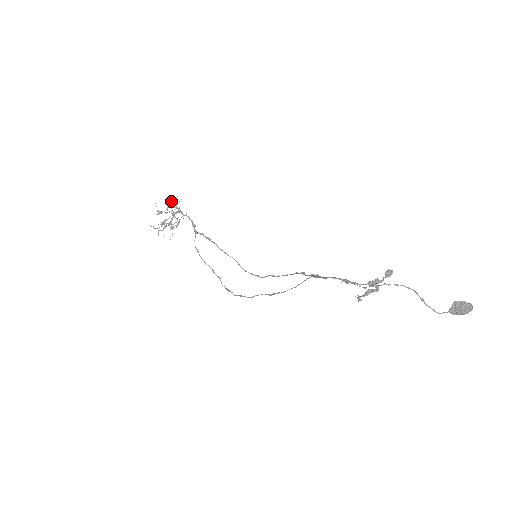
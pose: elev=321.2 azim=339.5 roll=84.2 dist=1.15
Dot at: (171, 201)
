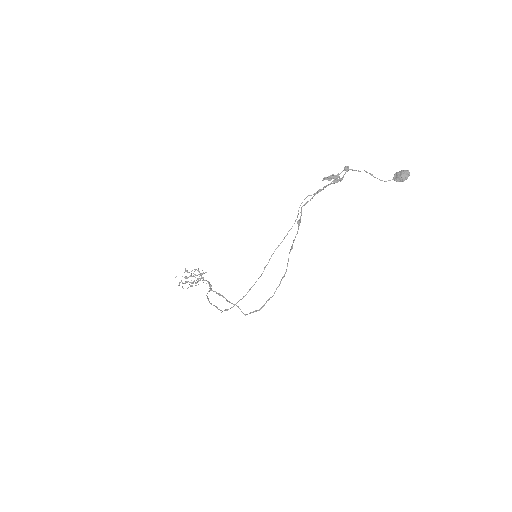
Dot at: (198, 269)
